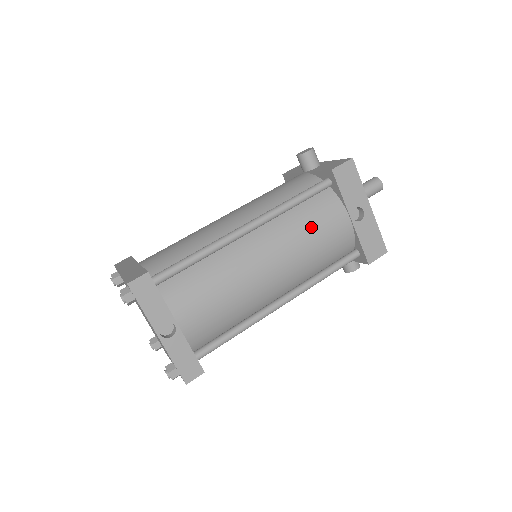
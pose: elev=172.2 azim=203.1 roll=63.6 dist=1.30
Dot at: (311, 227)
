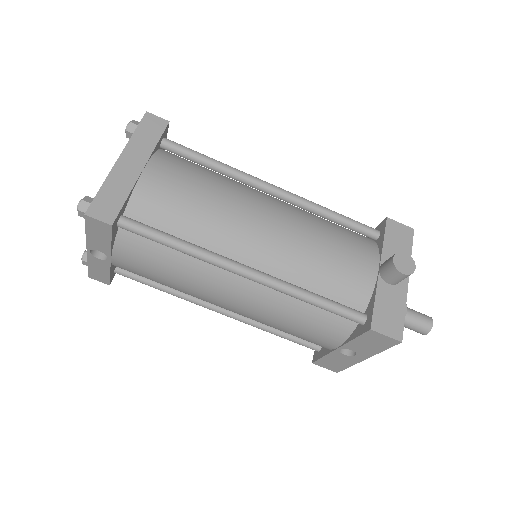
Dot at: (298, 322)
